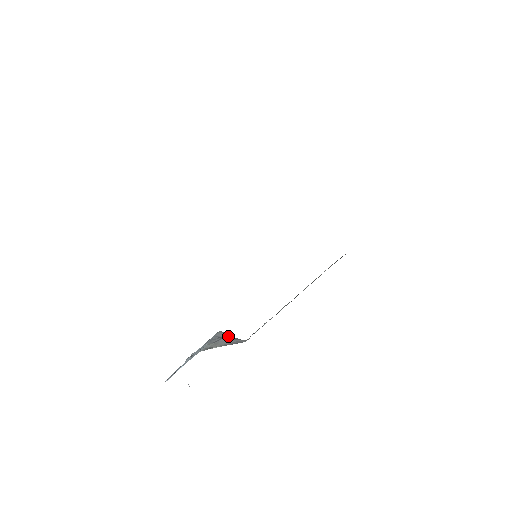
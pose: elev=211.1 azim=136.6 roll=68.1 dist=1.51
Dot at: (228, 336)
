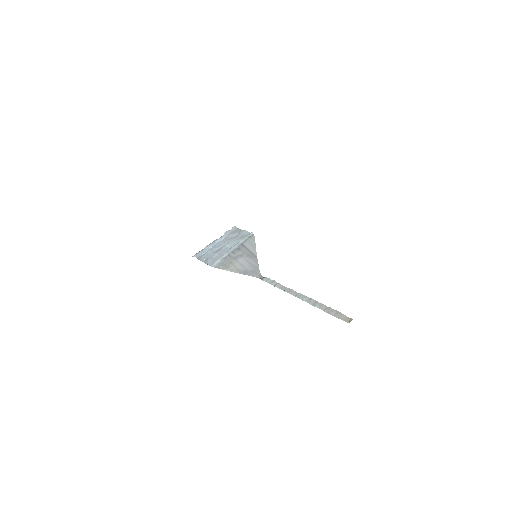
Dot at: (253, 252)
